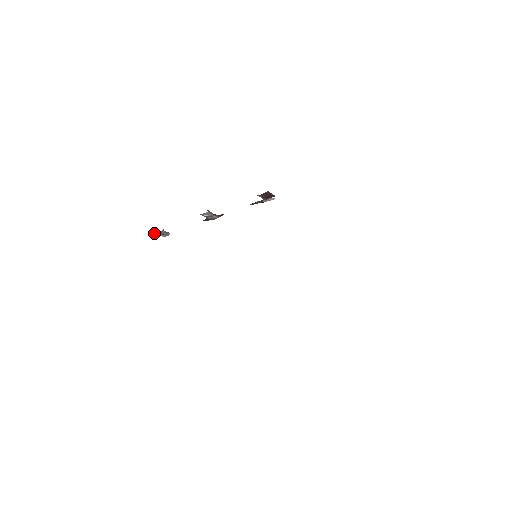
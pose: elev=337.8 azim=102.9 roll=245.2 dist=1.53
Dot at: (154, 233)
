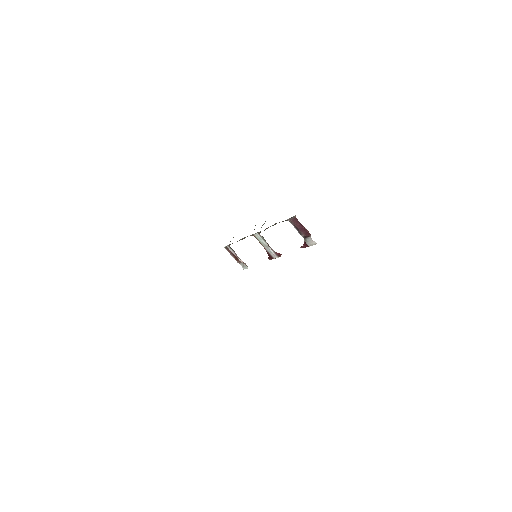
Dot at: (231, 253)
